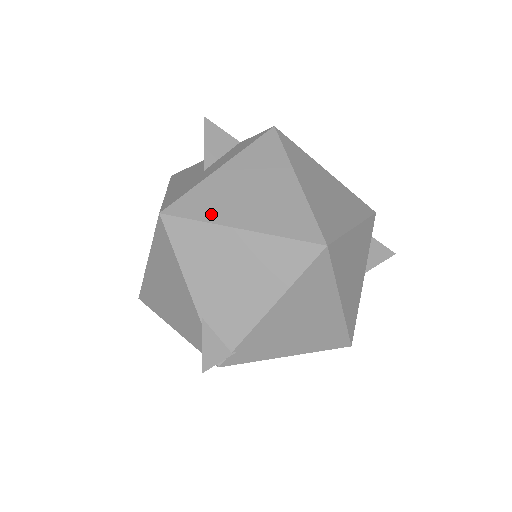
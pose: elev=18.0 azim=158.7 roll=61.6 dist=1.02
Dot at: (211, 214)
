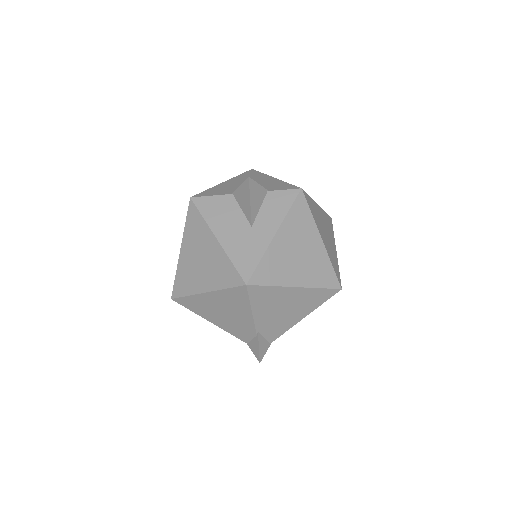
Dot at: (278, 279)
